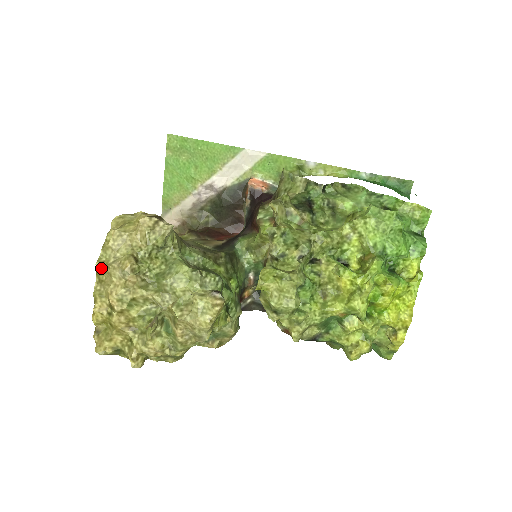
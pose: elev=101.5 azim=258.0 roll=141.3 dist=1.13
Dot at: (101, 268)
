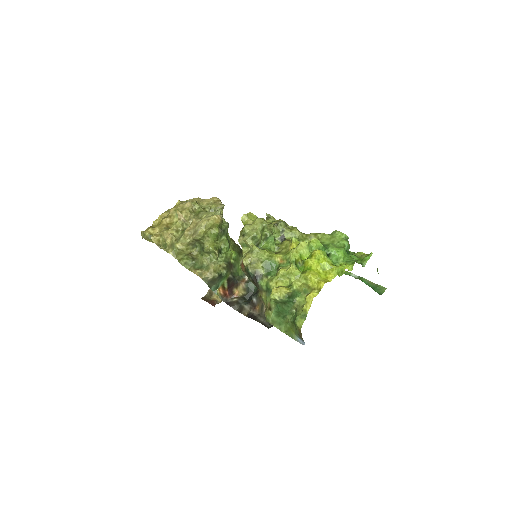
Dot at: (179, 203)
